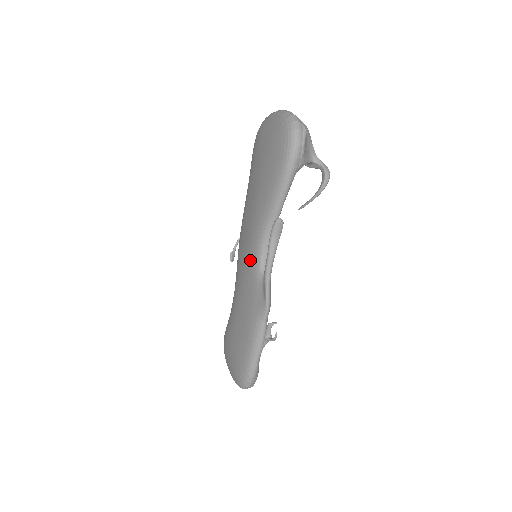
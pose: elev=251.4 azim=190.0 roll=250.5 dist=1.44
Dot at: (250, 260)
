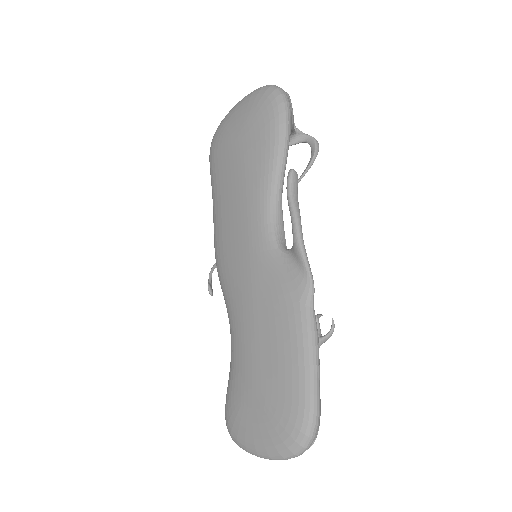
Dot at: (257, 250)
